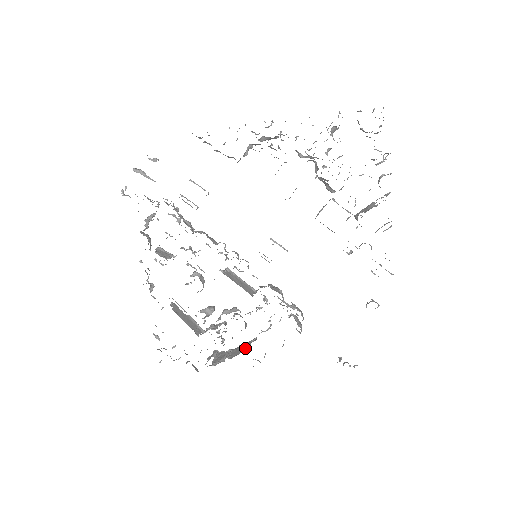
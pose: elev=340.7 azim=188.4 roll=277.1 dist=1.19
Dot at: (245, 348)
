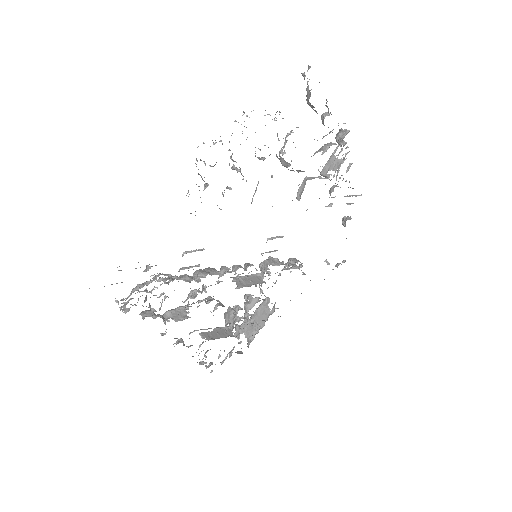
Dot at: (266, 311)
